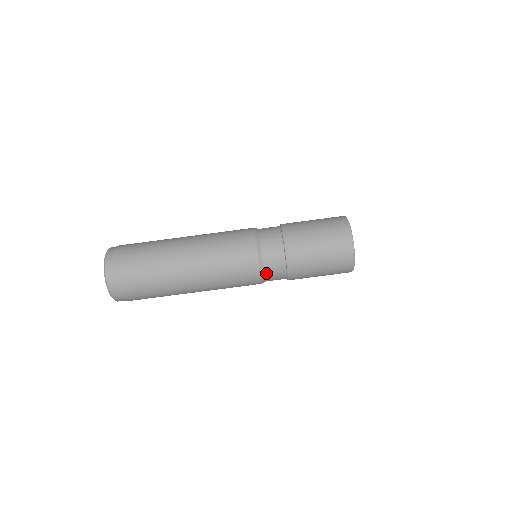
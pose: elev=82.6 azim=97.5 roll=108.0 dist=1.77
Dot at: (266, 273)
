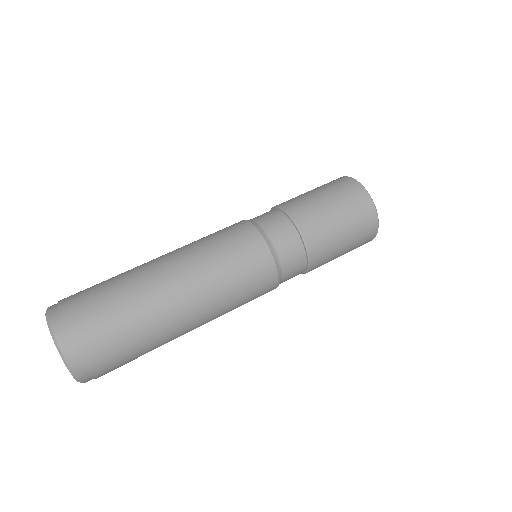
Dot at: (283, 272)
